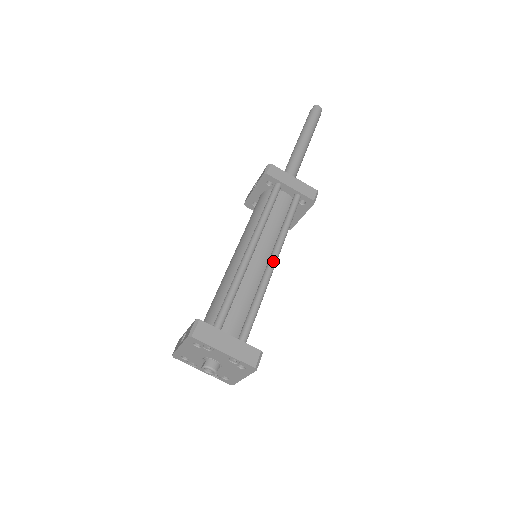
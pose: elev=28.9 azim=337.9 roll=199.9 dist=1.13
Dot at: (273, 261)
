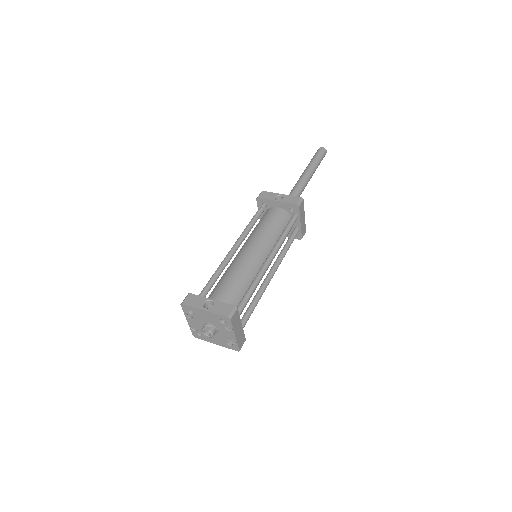
Dot at: occluded
